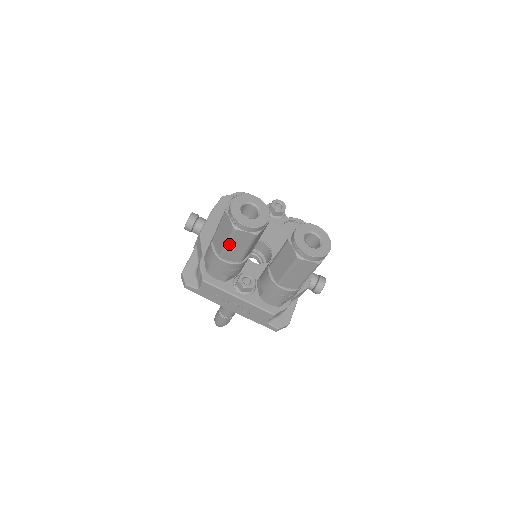
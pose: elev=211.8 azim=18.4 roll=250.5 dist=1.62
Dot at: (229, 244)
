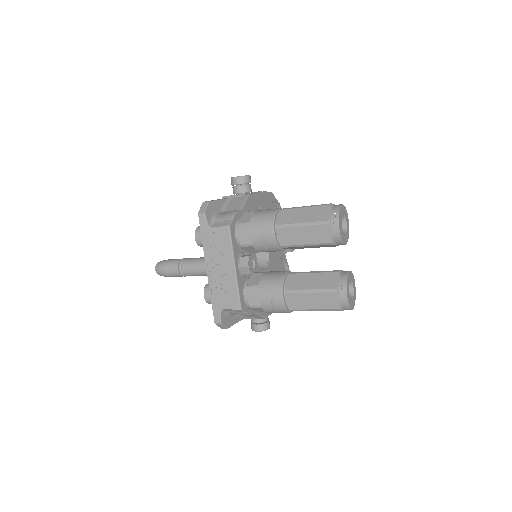
Dot at: (303, 226)
